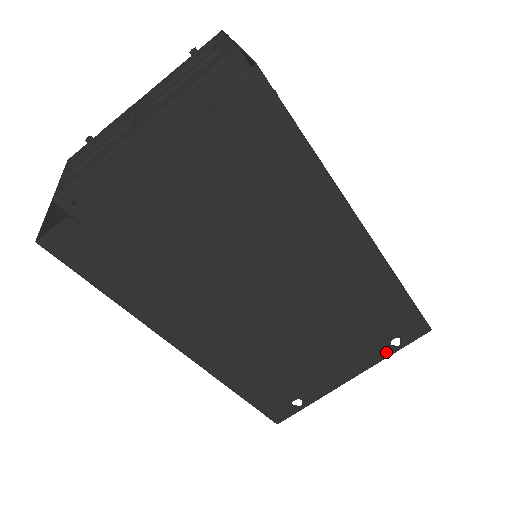
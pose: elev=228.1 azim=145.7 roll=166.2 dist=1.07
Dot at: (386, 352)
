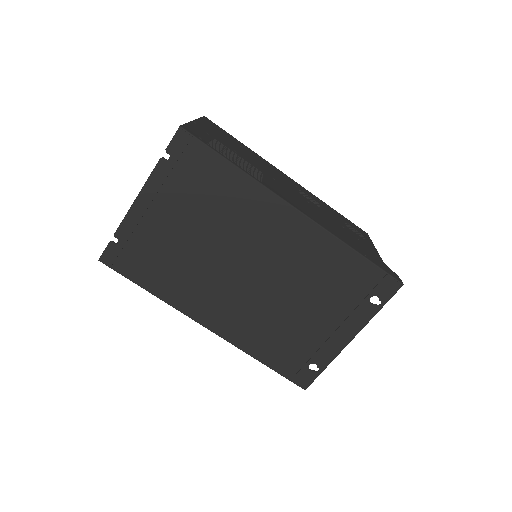
Dot at: (370, 311)
